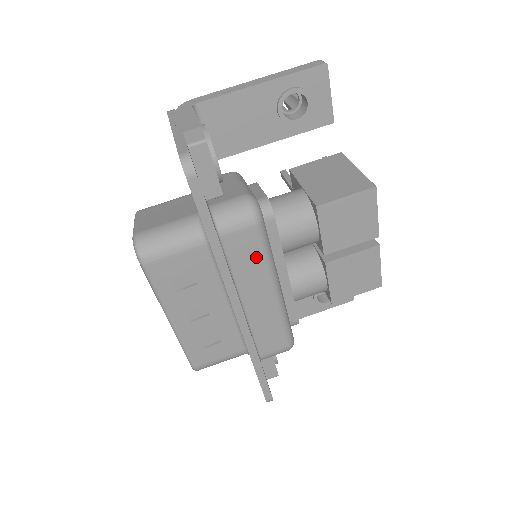
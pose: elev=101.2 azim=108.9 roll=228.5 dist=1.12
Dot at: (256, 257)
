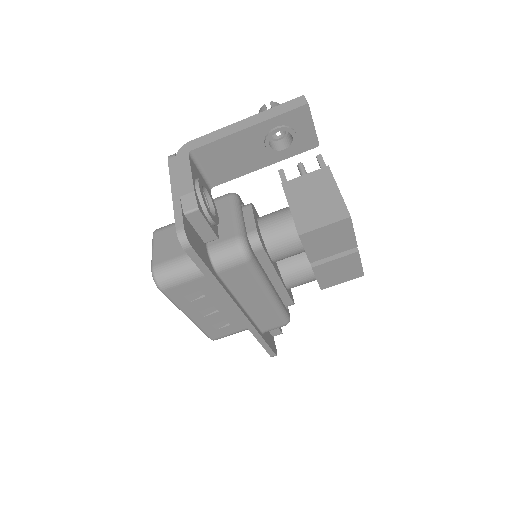
Dot at: (249, 280)
